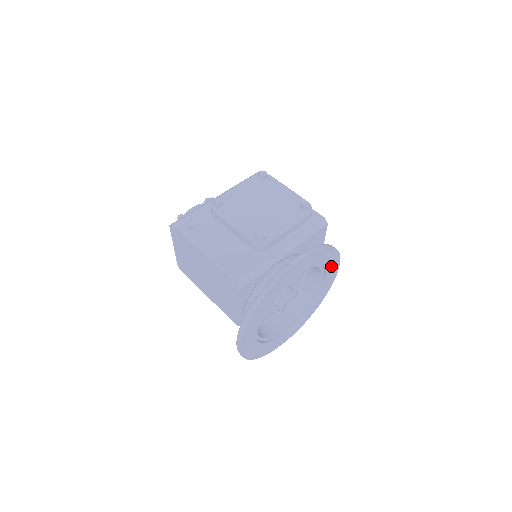
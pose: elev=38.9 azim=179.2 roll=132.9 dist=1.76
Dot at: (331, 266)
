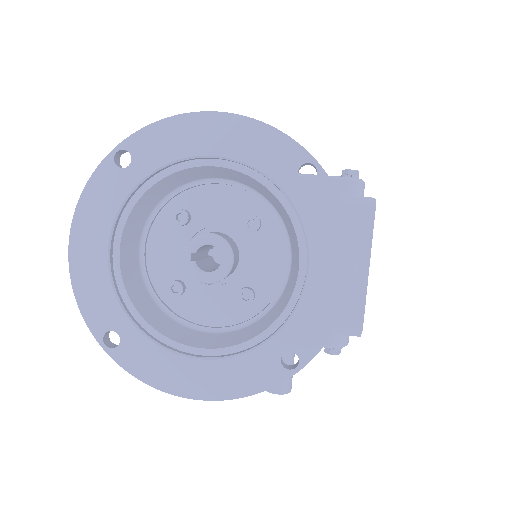
Dot at: (322, 236)
